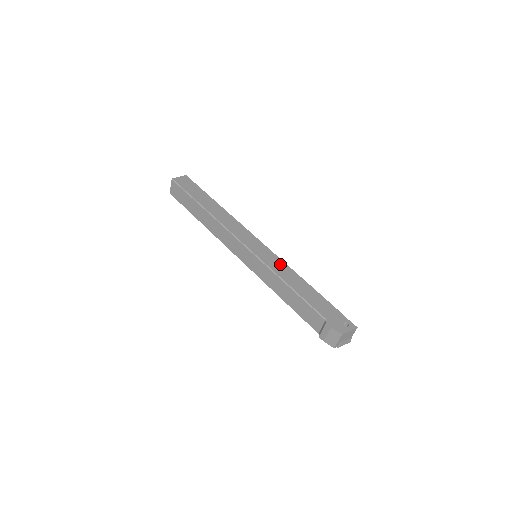
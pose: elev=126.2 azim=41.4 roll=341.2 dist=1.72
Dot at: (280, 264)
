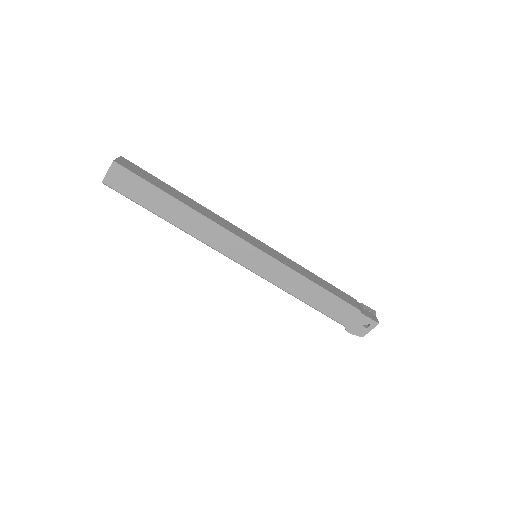
Dot at: (286, 275)
